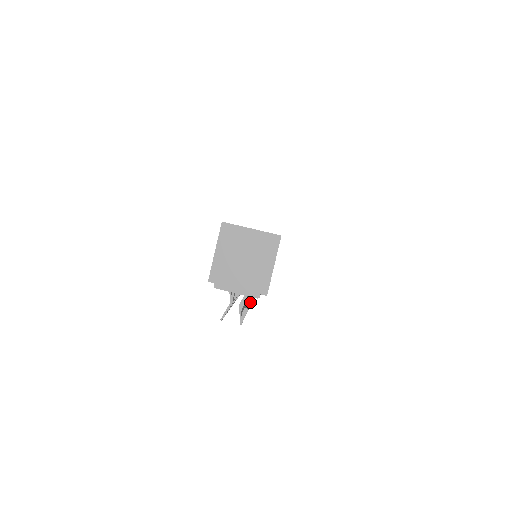
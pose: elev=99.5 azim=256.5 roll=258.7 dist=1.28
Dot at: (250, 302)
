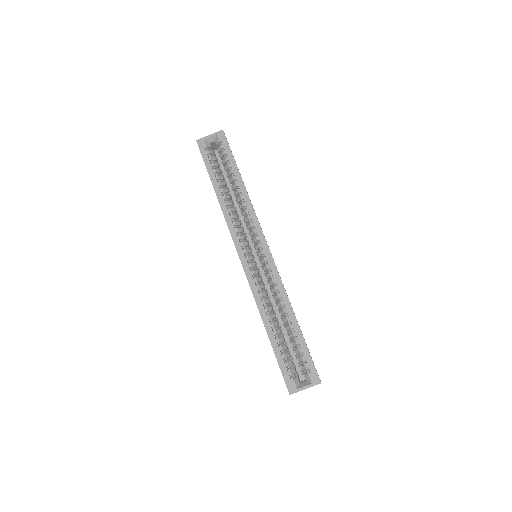
Dot at: occluded
